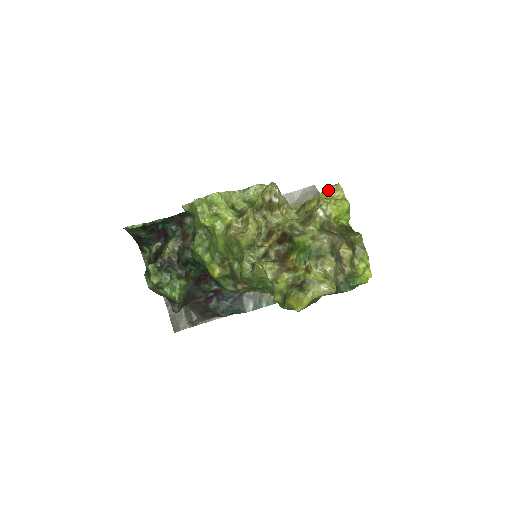
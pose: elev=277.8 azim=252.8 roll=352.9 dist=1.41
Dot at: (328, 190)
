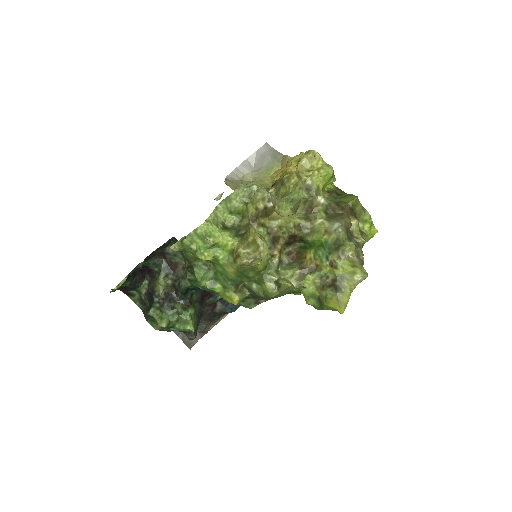
Dot at: (304, 161)
